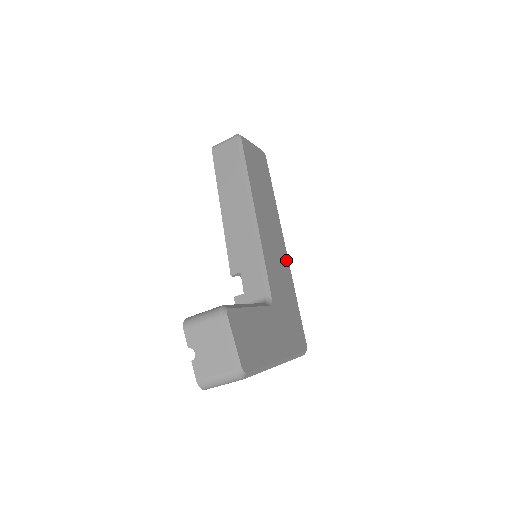
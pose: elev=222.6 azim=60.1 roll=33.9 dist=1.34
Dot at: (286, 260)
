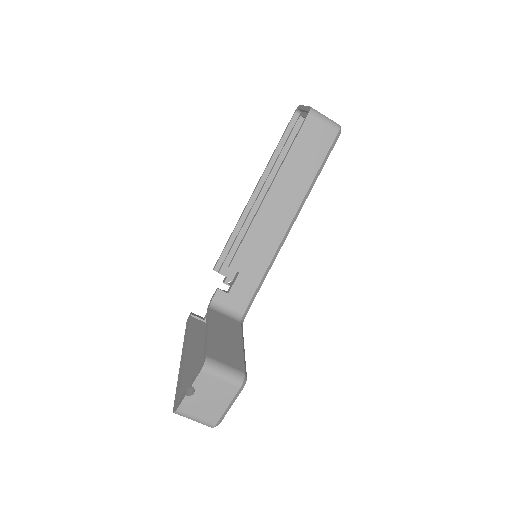
Dot at: occluded
